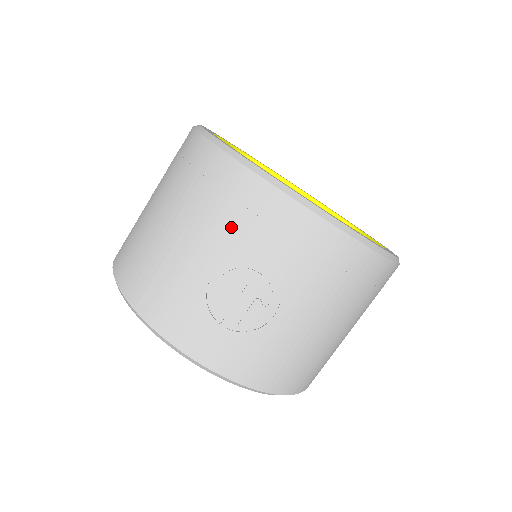
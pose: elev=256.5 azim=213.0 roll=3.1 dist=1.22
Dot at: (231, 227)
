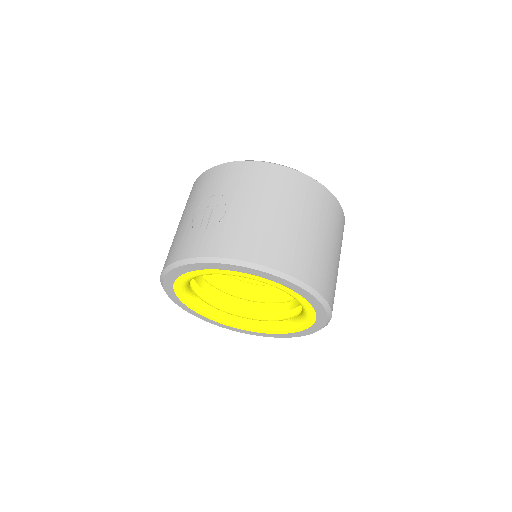
Dot at: (198, 195)
